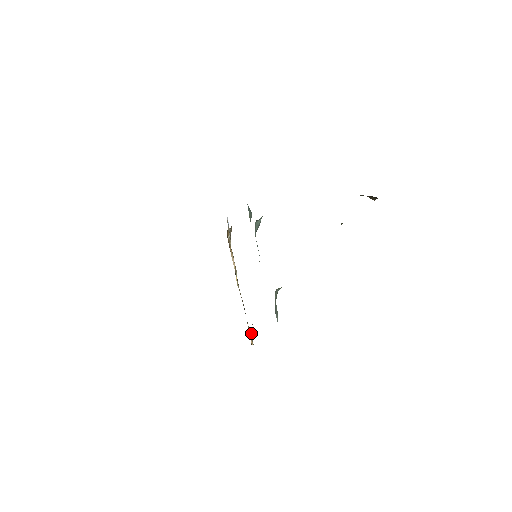
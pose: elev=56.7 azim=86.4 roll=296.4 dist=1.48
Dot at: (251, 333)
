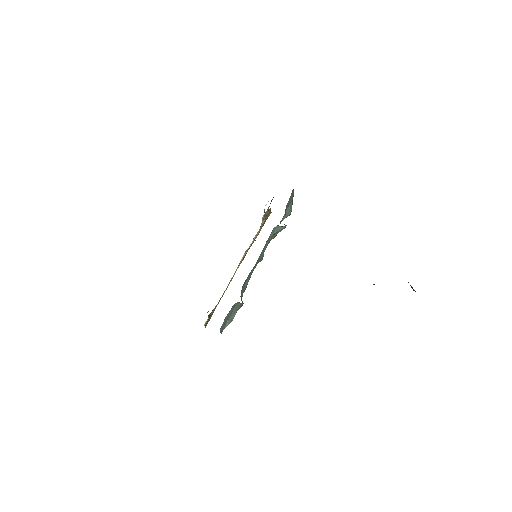
Dot at: (208, 316)
